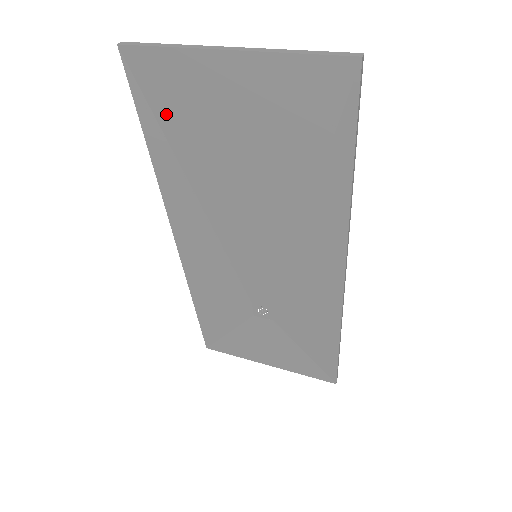
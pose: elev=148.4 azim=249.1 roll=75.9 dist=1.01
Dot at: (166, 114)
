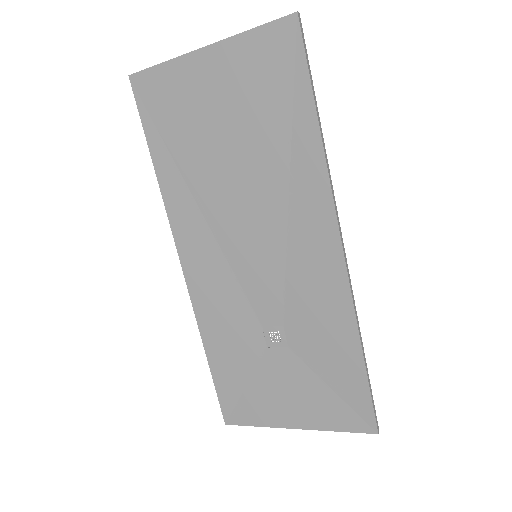
Dot at: (165, 123)
